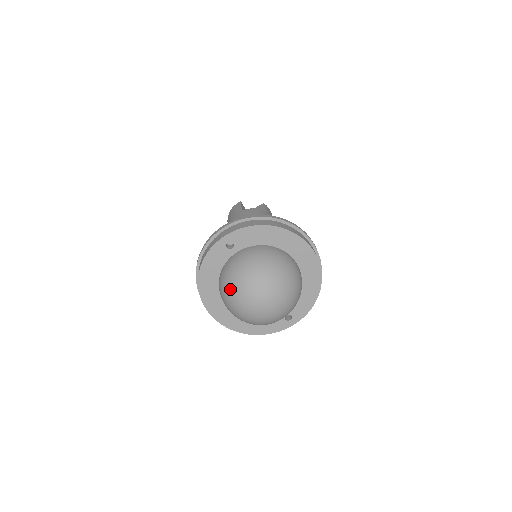
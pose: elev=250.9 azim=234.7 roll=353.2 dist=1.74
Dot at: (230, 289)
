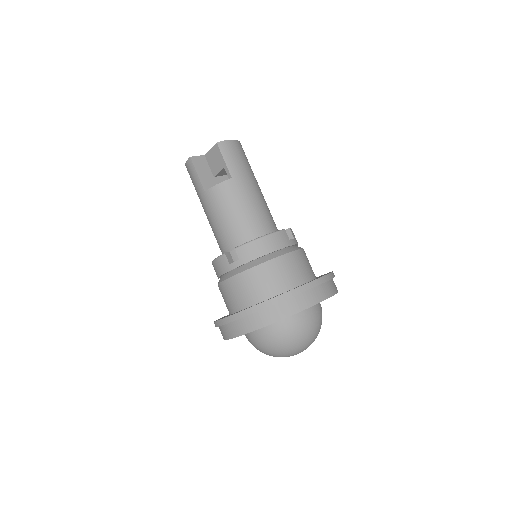
Dot at: occluded
